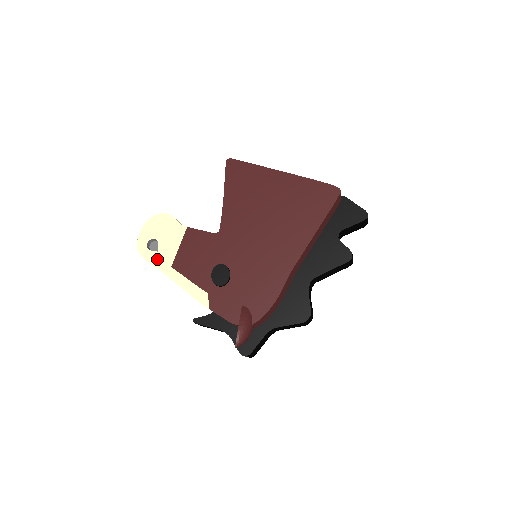
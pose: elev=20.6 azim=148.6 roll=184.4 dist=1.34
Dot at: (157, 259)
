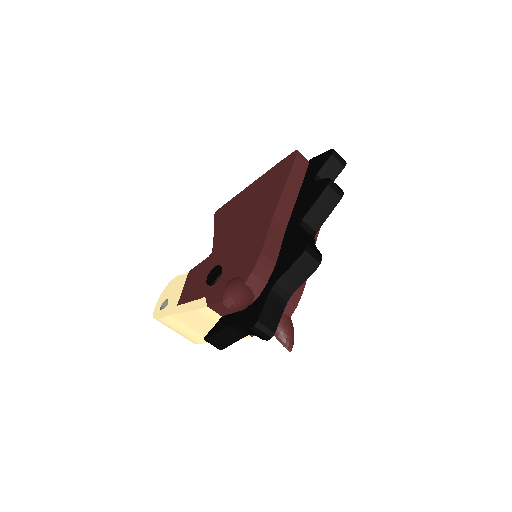
Dot at: (167, 310)
